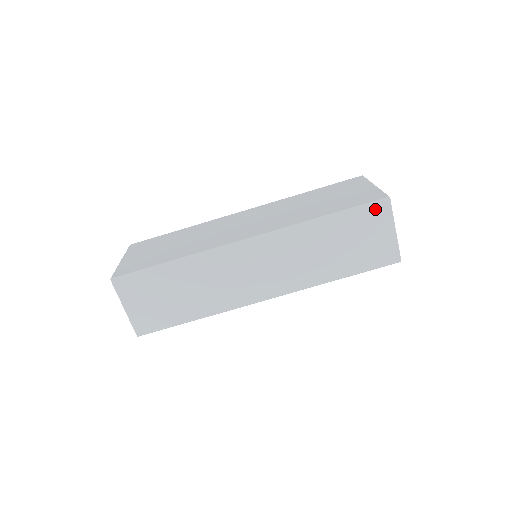
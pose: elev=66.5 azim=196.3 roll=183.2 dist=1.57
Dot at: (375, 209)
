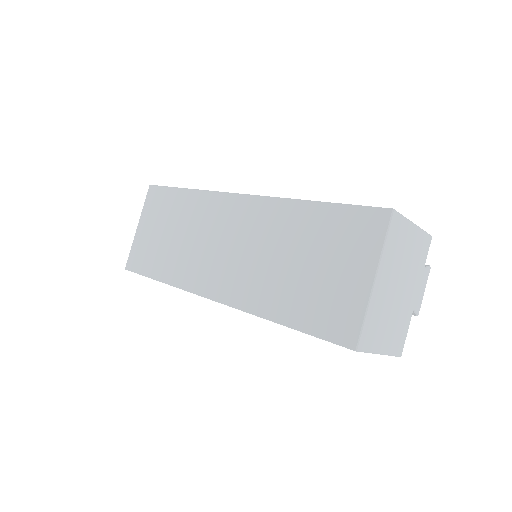
Dot at: occluded
